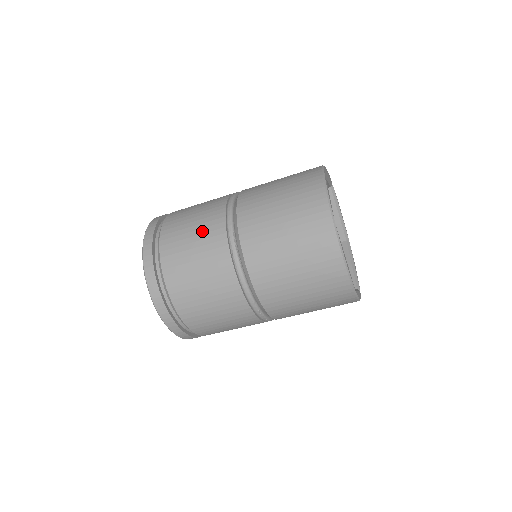
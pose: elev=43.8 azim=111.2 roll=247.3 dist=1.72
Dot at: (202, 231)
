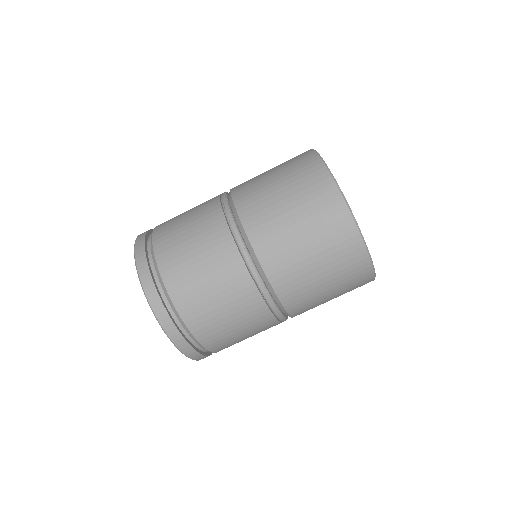
Dot at: (196, 209)
